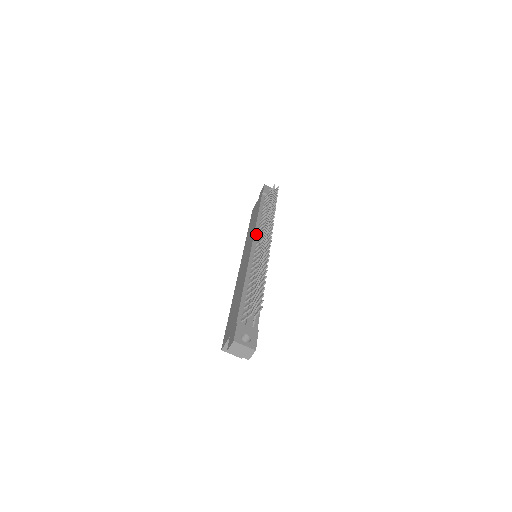
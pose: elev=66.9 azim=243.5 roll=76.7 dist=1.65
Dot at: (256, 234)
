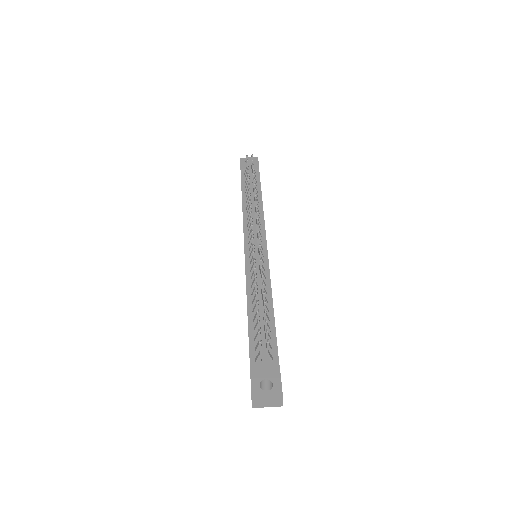
Dot at: (246, 230)
